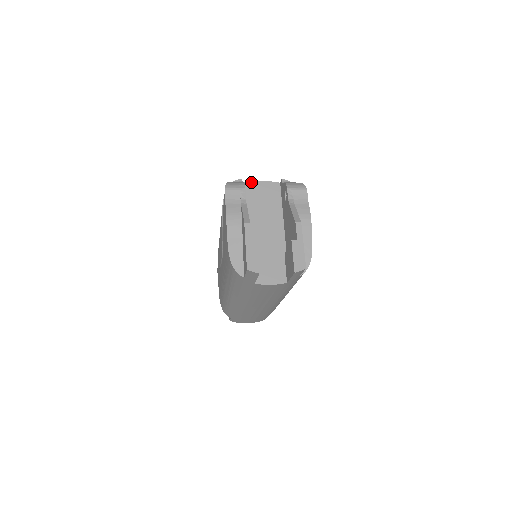
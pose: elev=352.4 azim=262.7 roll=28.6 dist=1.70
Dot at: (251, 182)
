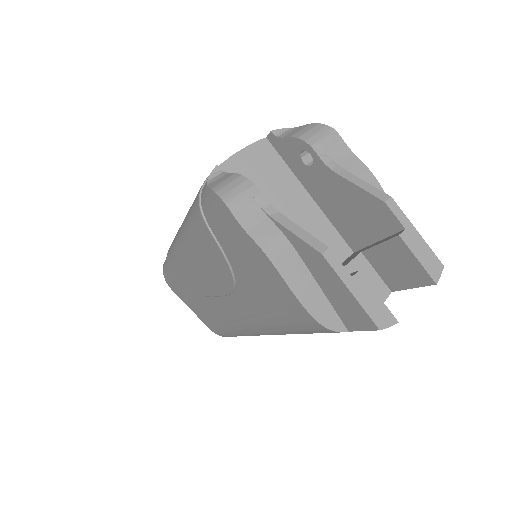
Dot at: (226, 161)
